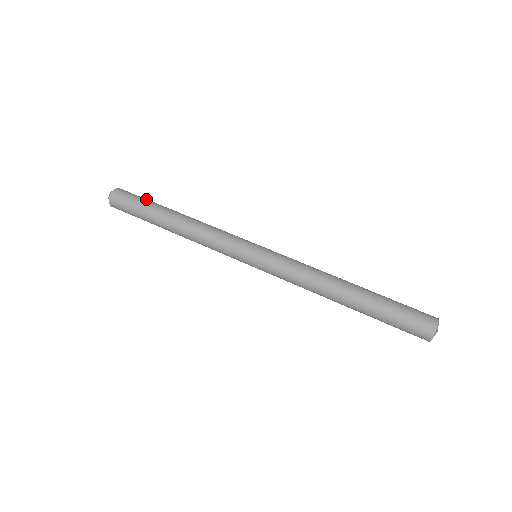
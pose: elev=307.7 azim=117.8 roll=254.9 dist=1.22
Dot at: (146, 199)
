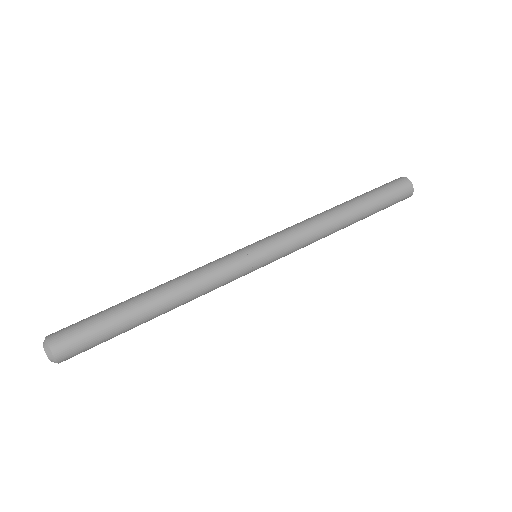
Dot at: occluded
